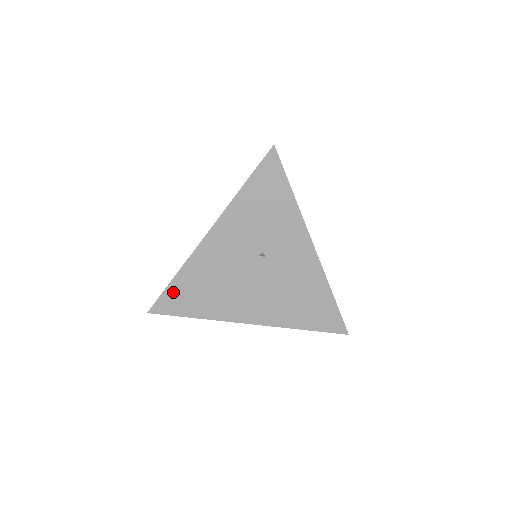
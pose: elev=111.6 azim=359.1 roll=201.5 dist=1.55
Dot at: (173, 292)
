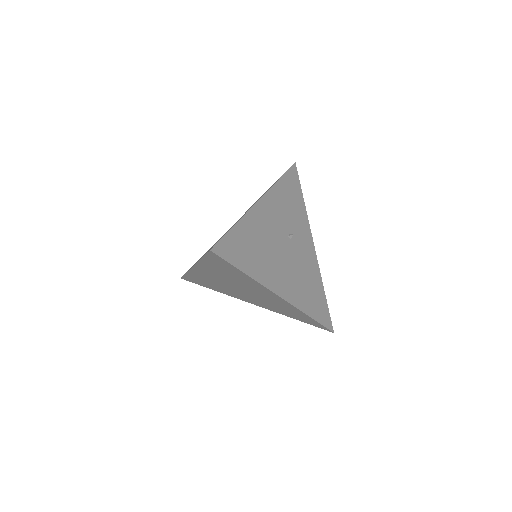
Dot at: (233, 238)
